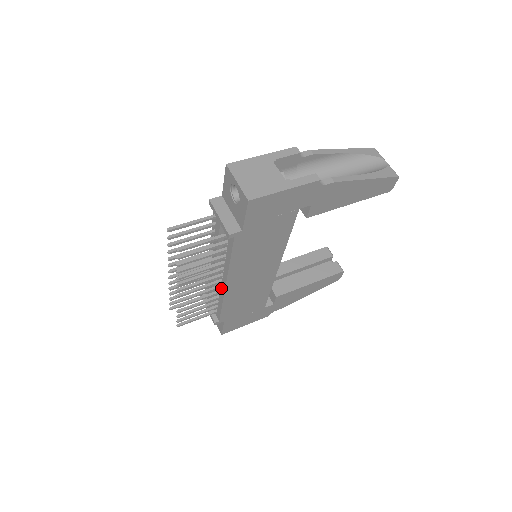
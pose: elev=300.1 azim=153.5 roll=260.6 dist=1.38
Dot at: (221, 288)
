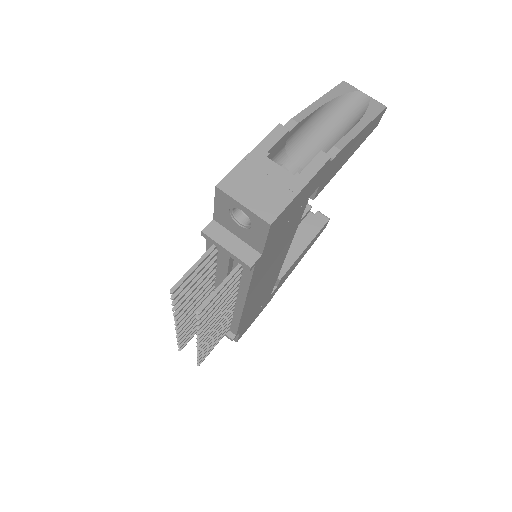
Dot at: (235, 309)
